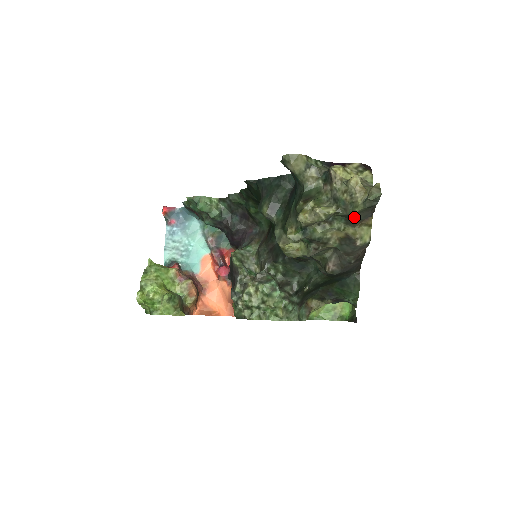
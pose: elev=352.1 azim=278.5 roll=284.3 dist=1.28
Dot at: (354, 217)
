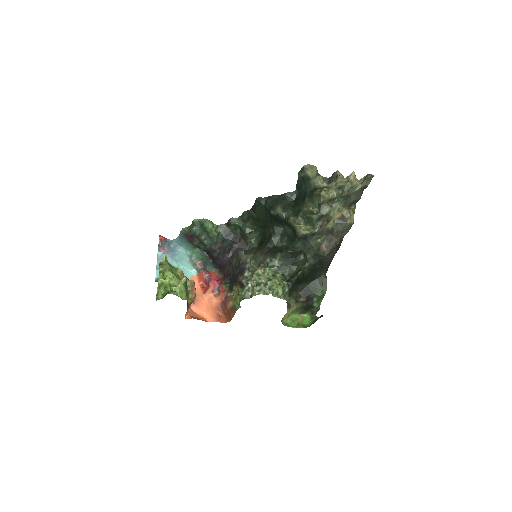
Dot at: (352, 197)
